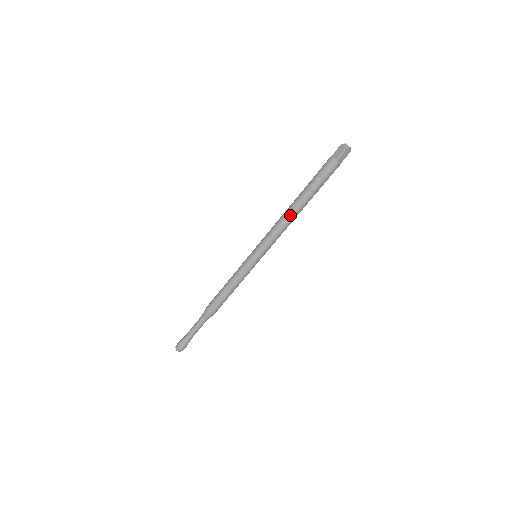
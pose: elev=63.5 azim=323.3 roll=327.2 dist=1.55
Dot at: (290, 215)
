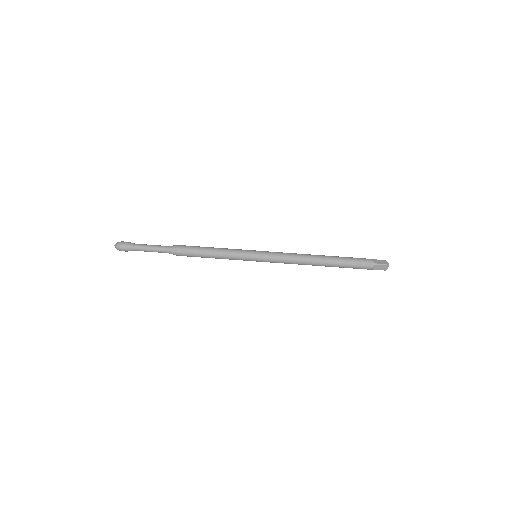
Dot at: (310, 259)
